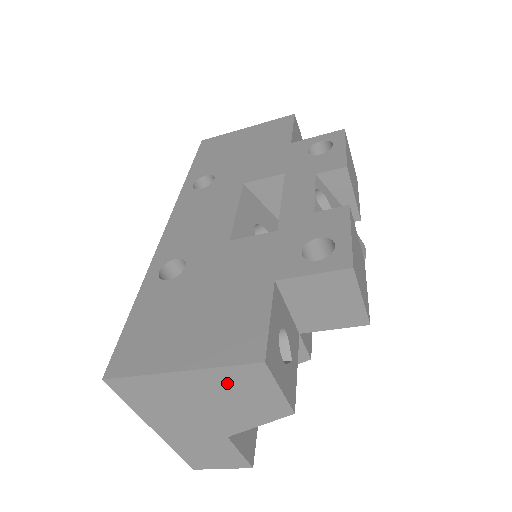
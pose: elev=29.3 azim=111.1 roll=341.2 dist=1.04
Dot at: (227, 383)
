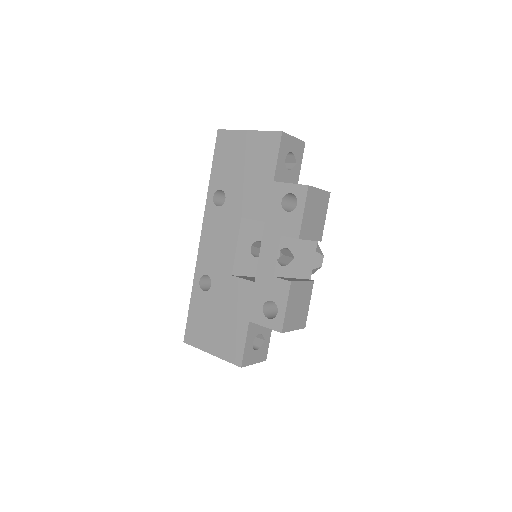
Dot at: occluded
